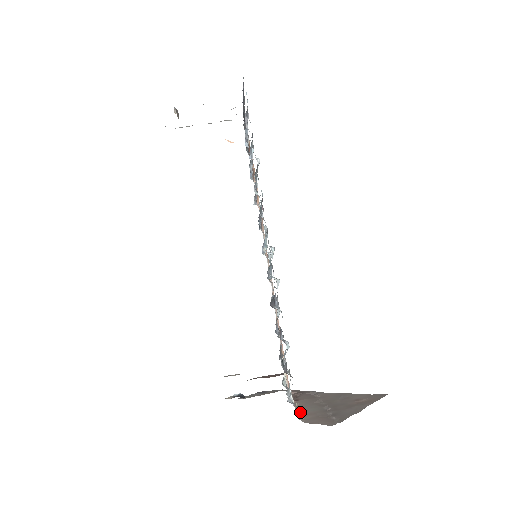
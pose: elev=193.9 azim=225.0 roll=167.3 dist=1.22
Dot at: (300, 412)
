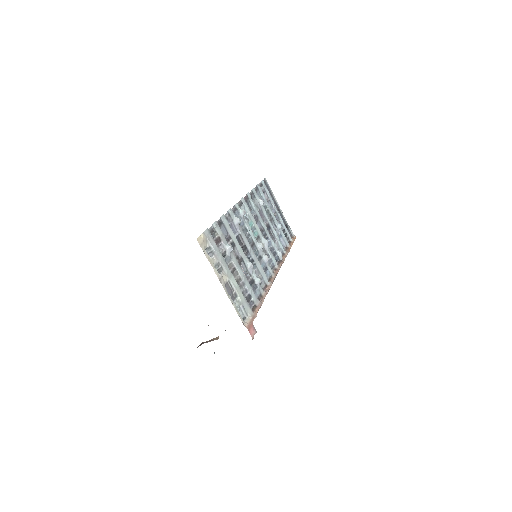
Dot at: occluded
